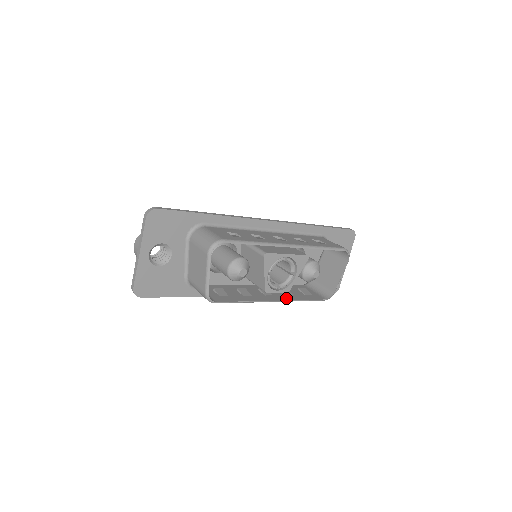
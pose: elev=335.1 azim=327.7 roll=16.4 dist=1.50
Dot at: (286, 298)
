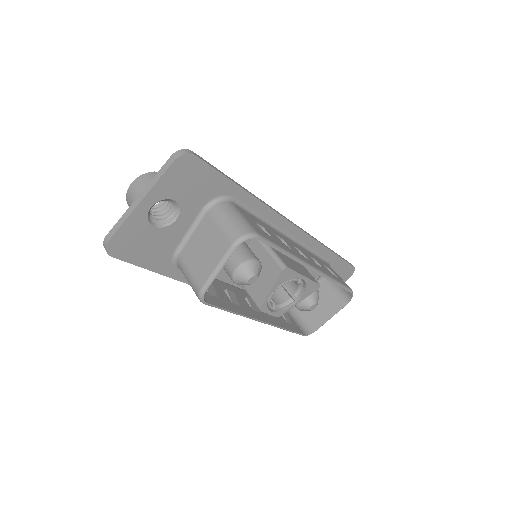
Dot at: (272, 321)
